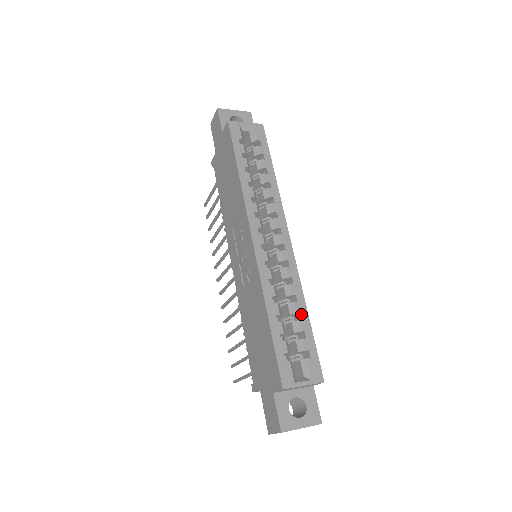
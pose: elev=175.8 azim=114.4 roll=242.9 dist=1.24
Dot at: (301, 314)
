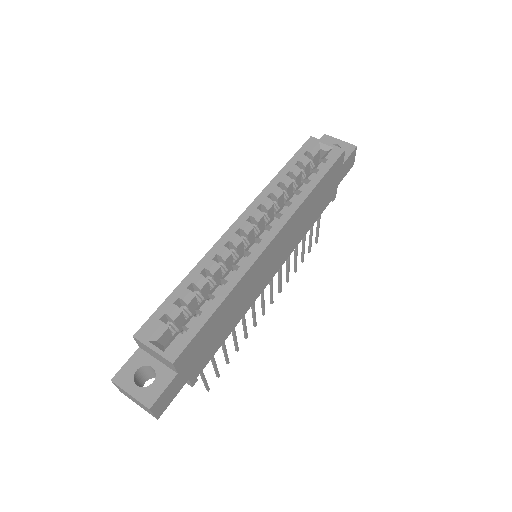
Dot at: (215, 298)
